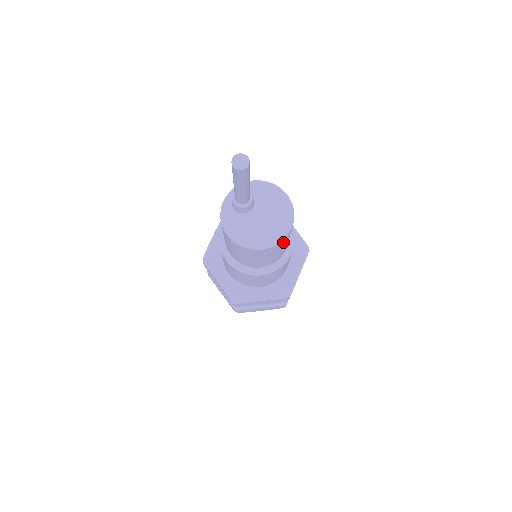
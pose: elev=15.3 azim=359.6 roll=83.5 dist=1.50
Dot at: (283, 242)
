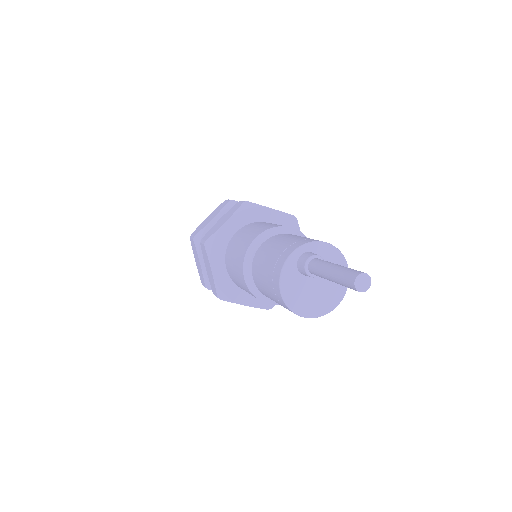
Dot at: occluded
